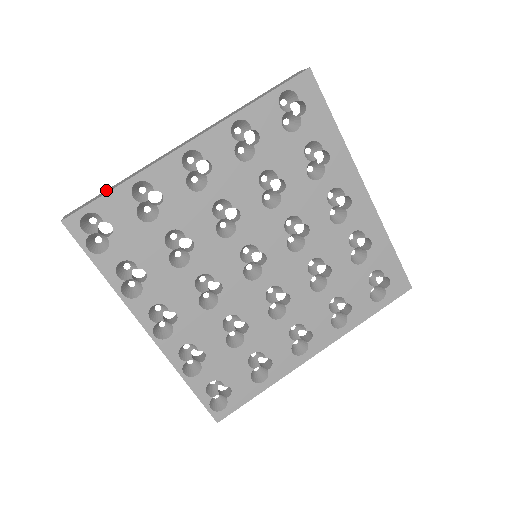
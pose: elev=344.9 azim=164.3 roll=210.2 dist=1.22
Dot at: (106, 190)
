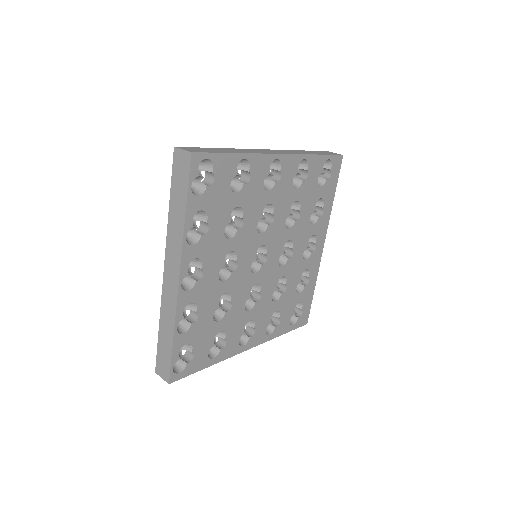
Dot at: (211, 148)
